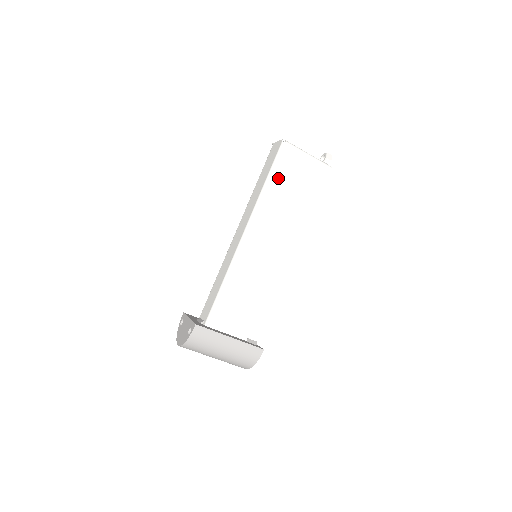
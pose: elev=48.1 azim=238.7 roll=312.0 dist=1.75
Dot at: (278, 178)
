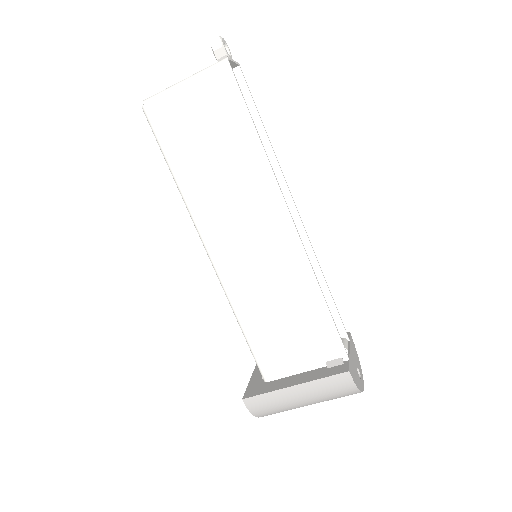
Dot at: (179, 155)
